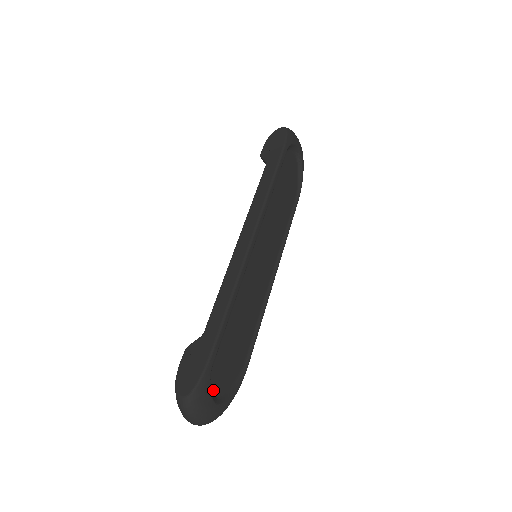
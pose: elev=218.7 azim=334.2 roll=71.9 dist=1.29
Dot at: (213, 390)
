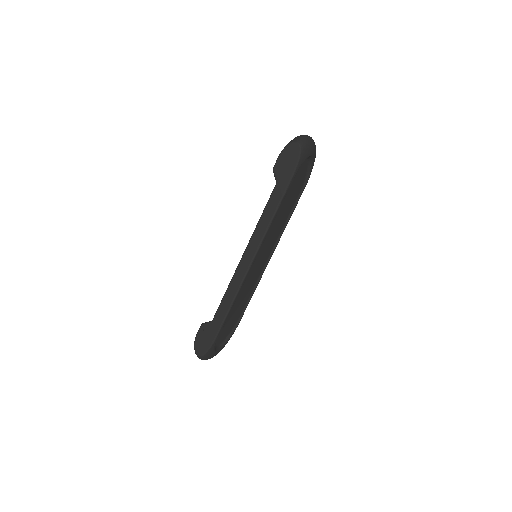
Dot at: (217, 344)
